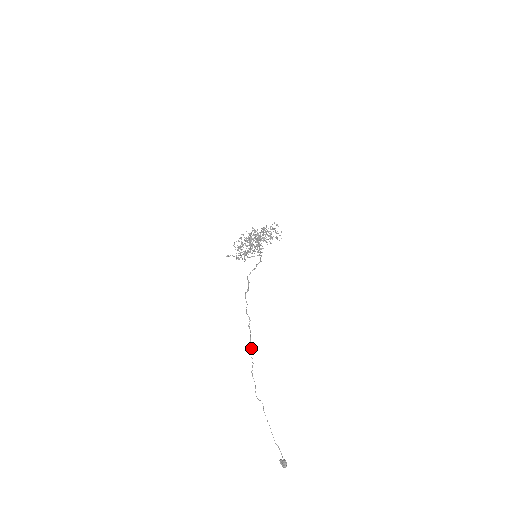
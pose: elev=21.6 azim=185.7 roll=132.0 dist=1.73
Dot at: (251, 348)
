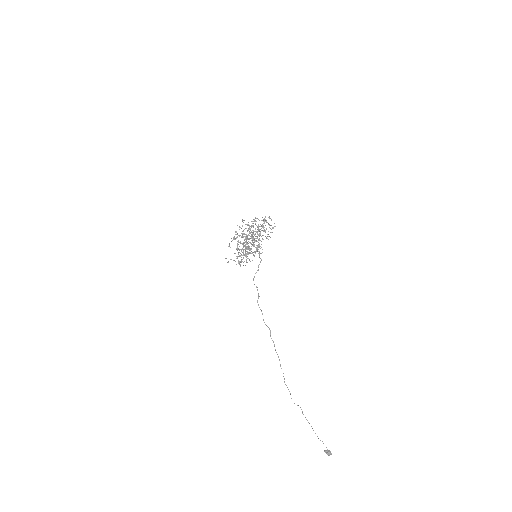
Dot at: (279, 359)
